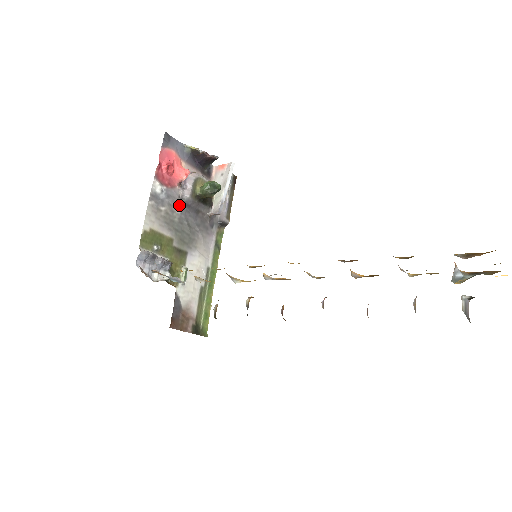
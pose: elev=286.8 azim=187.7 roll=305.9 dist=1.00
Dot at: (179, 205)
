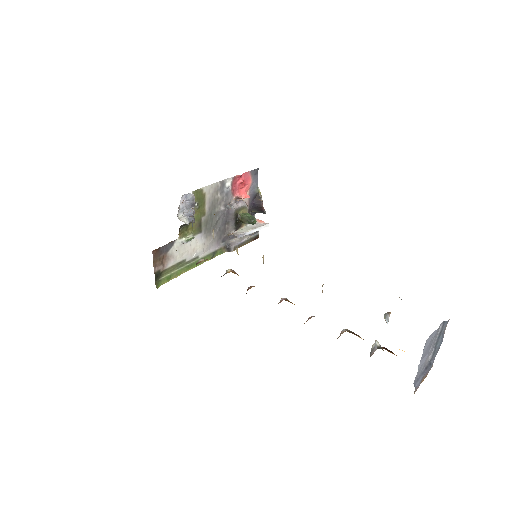
Dot at: (225, 206)
